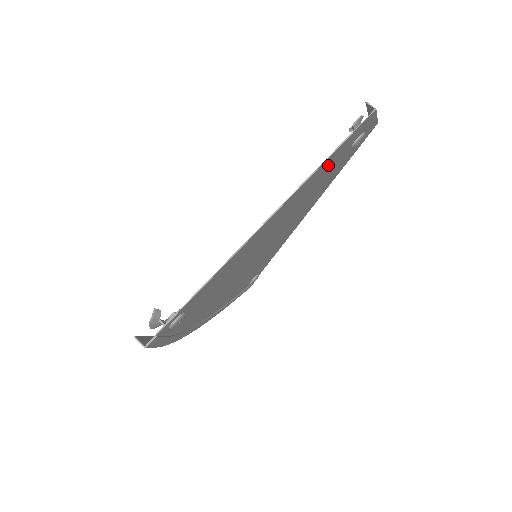
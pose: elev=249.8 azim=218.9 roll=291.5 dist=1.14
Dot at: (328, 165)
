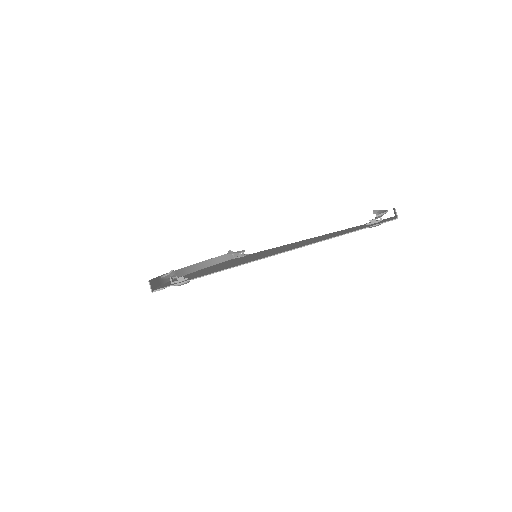
Dot at: occluded
